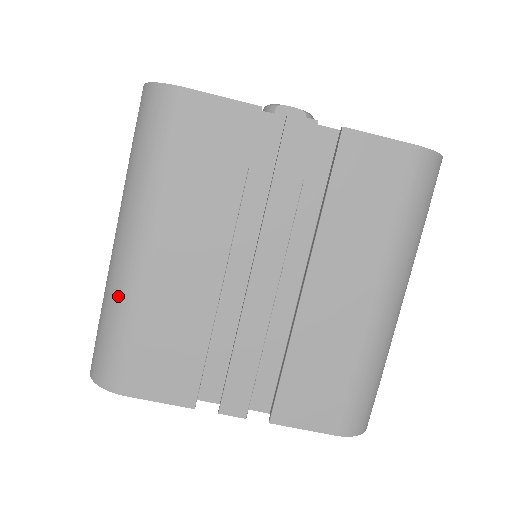
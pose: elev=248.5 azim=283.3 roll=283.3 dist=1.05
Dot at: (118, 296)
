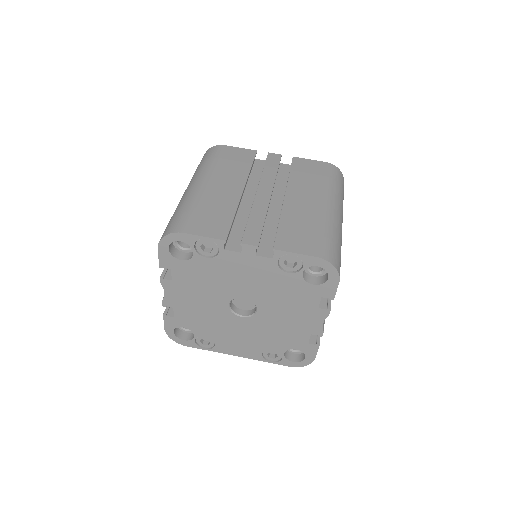
Dot at: (185, 200)
